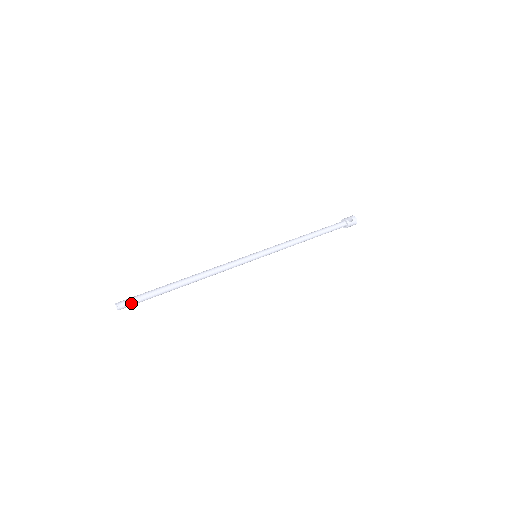
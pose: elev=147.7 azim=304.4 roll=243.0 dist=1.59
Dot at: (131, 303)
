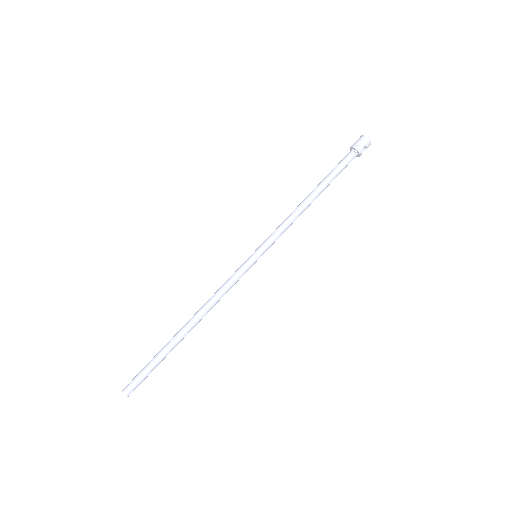
Dot at: (139, 384)
